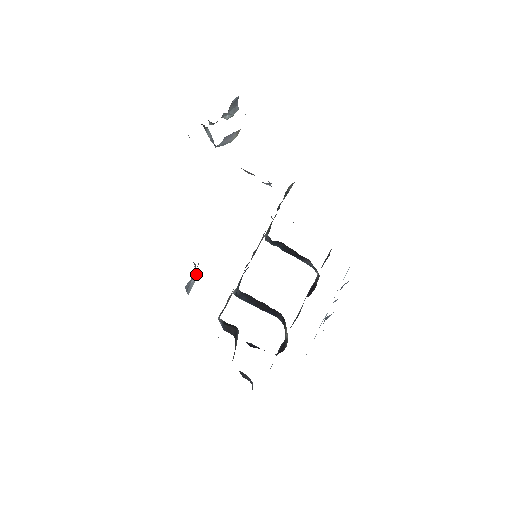
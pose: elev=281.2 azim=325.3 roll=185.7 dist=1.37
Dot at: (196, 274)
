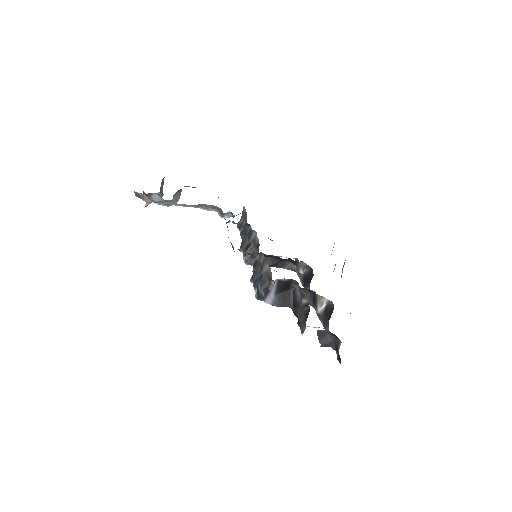
Dot at: occluded
